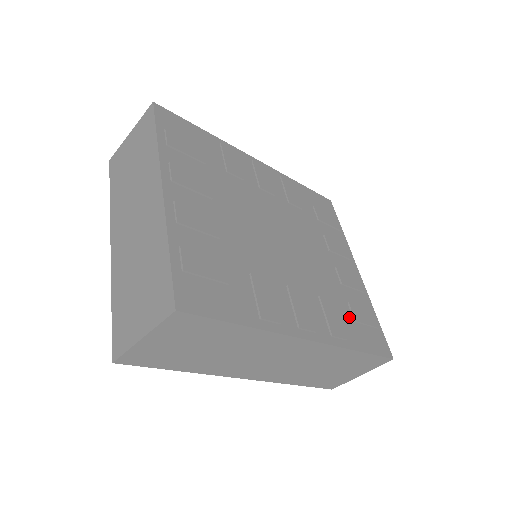
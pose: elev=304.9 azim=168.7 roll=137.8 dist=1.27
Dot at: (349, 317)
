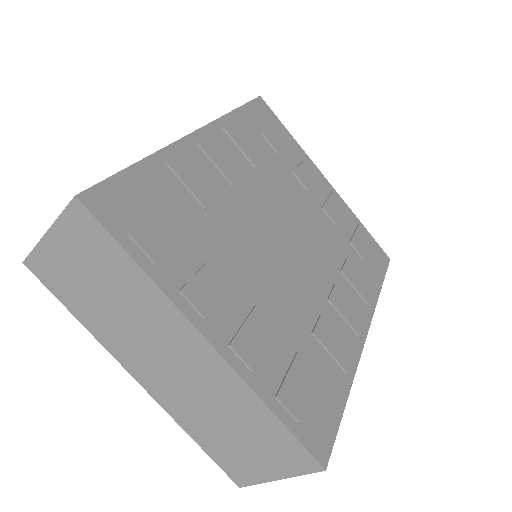
Dot at: (359, 260)
